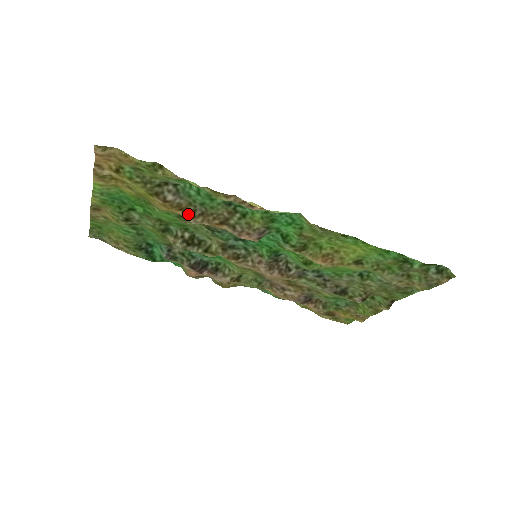
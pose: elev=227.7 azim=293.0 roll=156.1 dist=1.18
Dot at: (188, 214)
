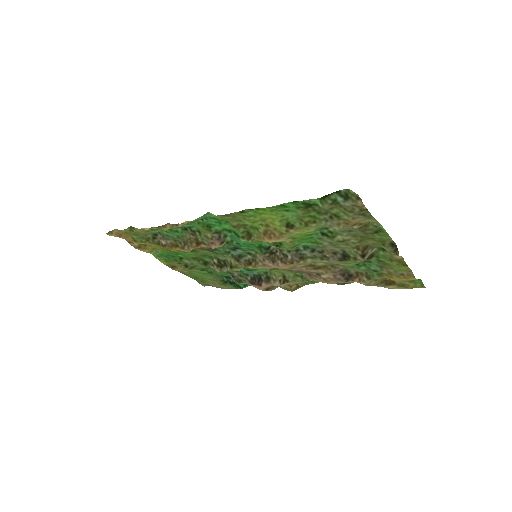
Dot at: (181, 247)
